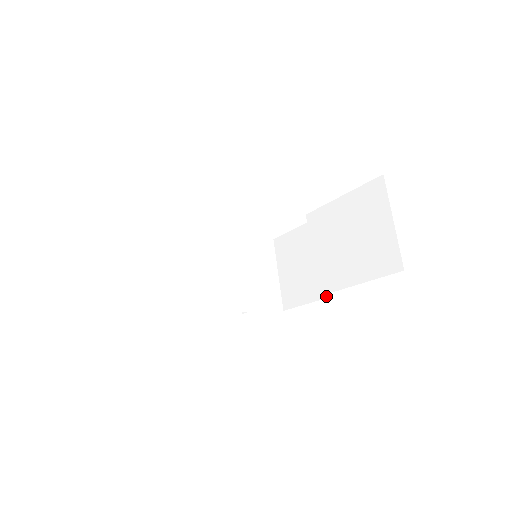
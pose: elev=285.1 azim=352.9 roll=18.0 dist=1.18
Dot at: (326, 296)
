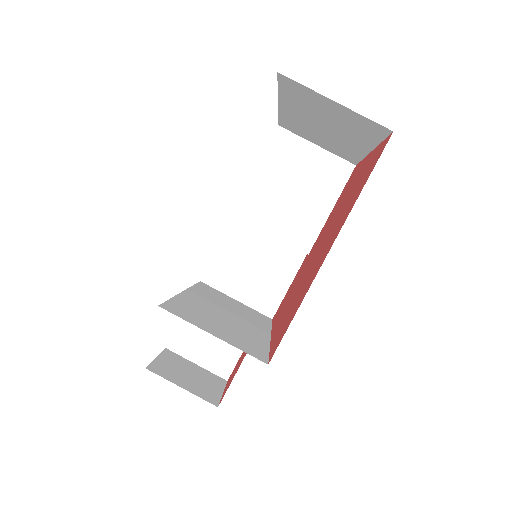
Dot at: (302, 260)
